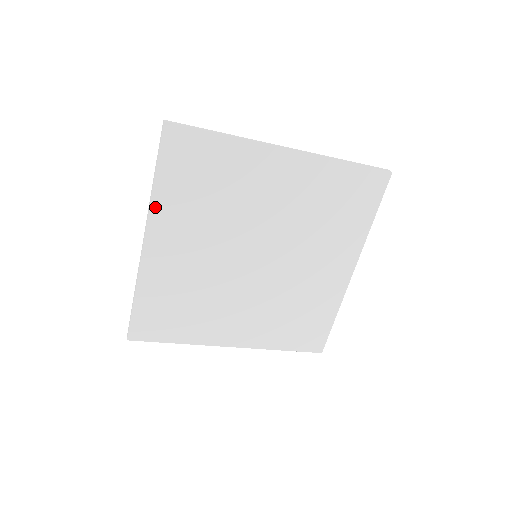
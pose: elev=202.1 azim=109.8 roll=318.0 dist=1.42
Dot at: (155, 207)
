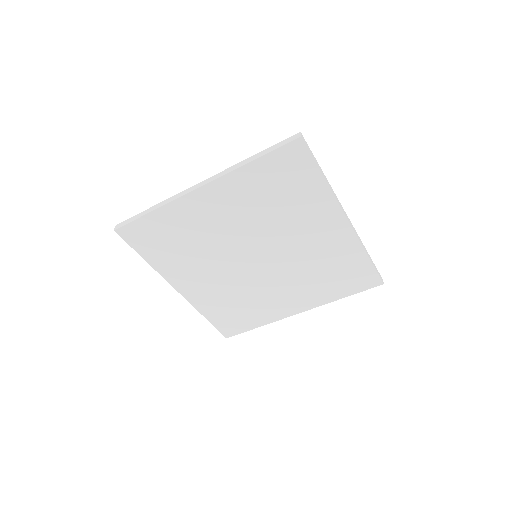
Dot at: (161, 271)
